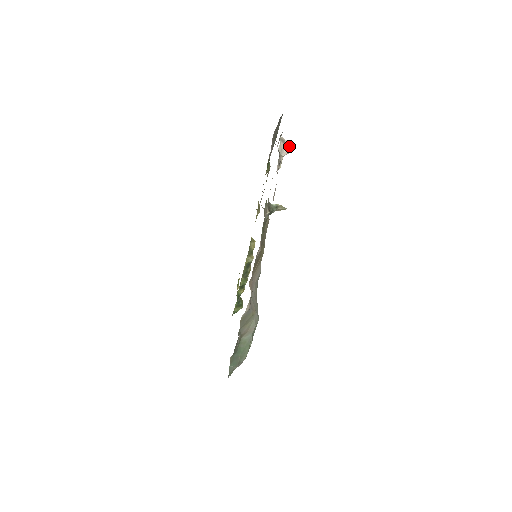
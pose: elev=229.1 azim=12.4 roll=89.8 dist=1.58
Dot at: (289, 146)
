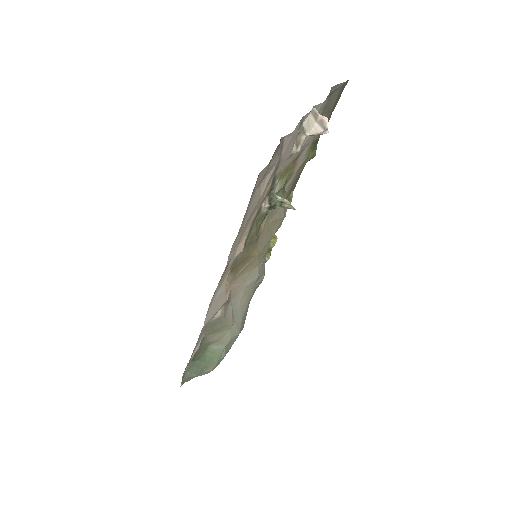
Dot at: (322, 124)
